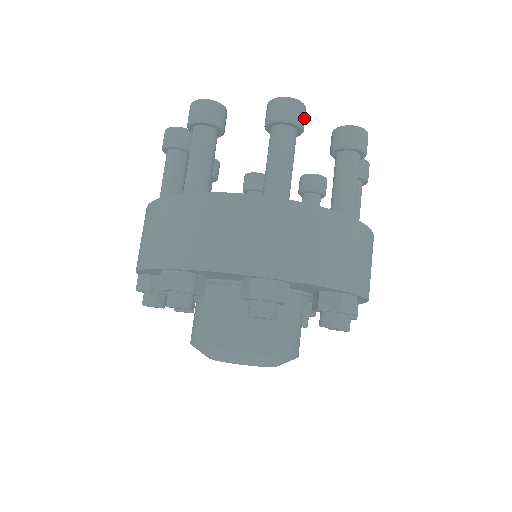
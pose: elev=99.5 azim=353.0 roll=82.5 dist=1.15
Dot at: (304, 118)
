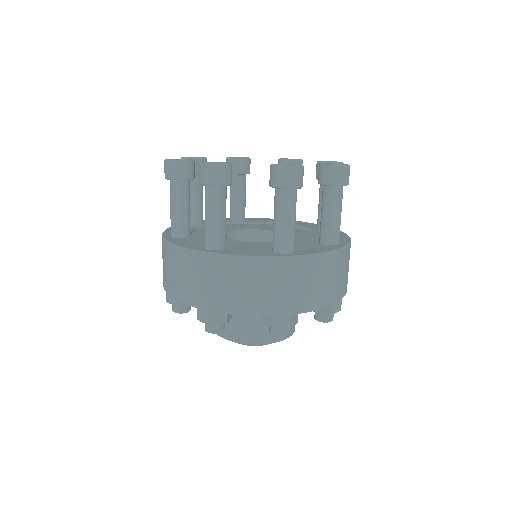
Dot at: (224, 176)
